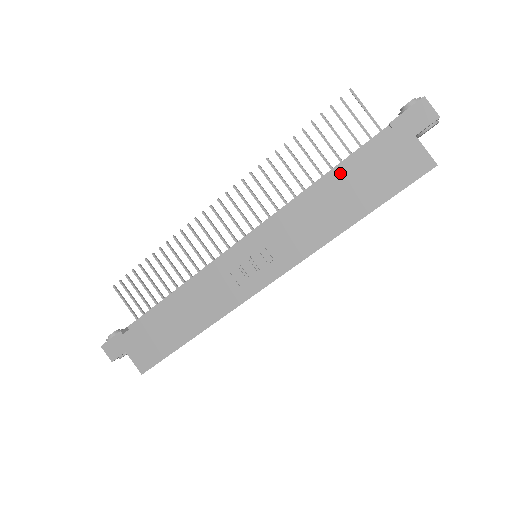
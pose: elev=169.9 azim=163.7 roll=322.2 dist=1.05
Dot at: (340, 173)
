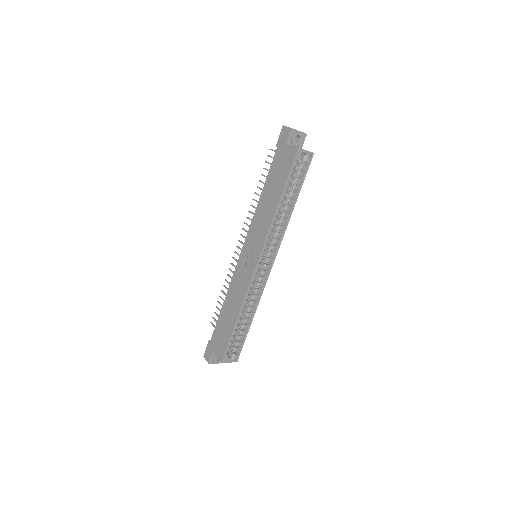
Dot at: (266, 183)
